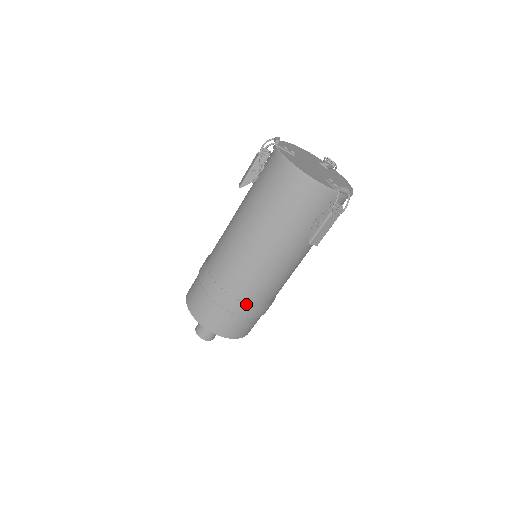
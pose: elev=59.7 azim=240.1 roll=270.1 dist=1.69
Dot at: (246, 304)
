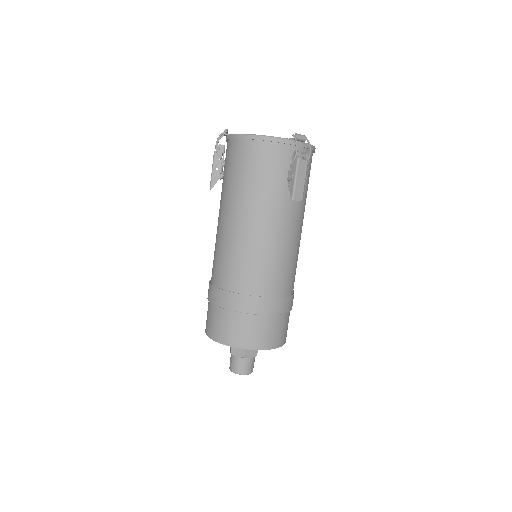
Dot at: (262, 298)
